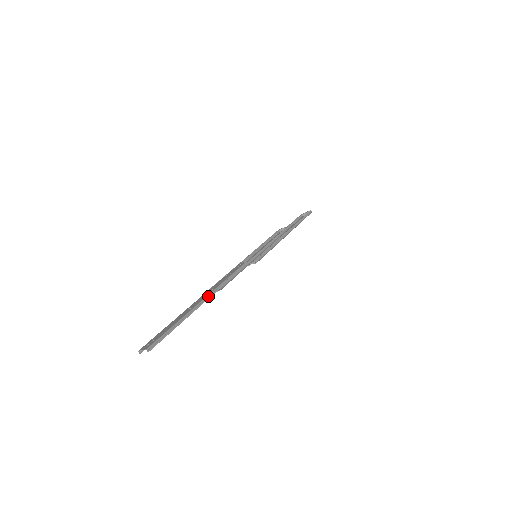
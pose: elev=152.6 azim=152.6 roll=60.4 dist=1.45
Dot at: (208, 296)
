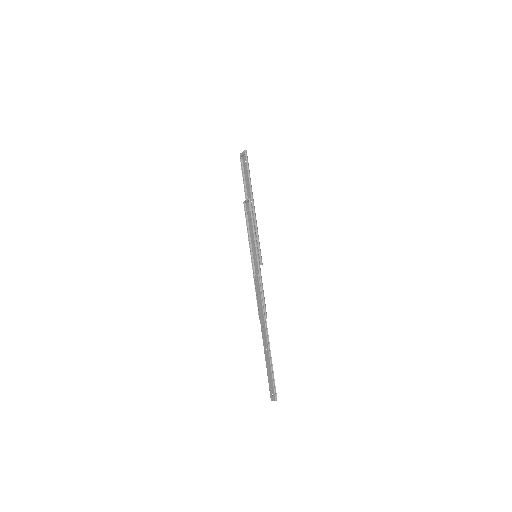
Dot at: (266, 332)
